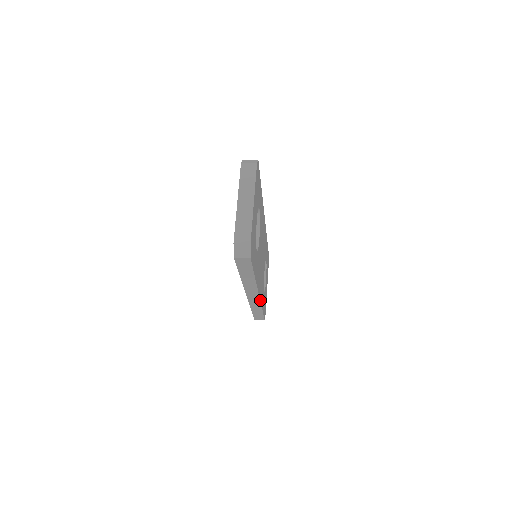
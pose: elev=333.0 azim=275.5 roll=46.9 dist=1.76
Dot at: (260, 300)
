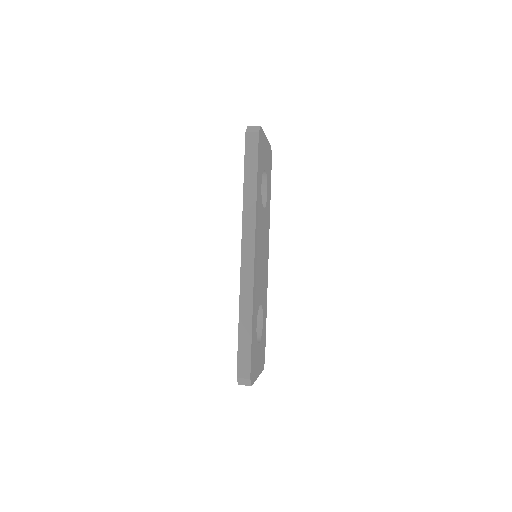
Dot at: (254, 274)
